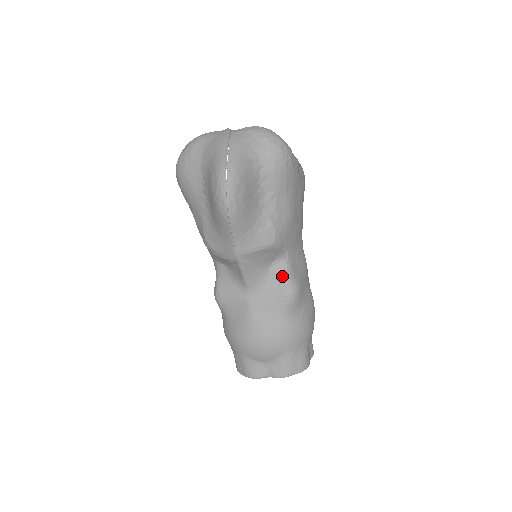
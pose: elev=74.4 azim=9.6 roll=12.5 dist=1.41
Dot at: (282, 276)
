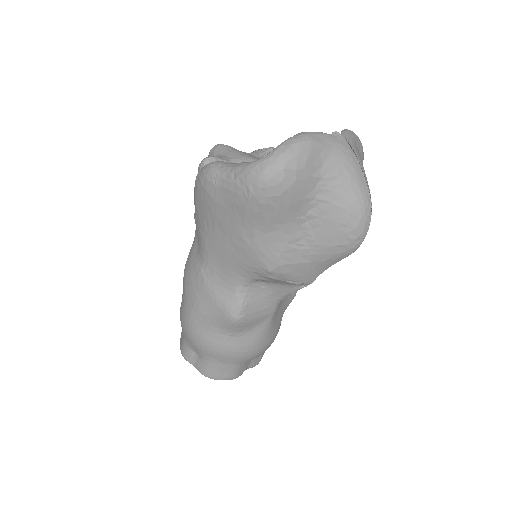
Dot at: occluded
